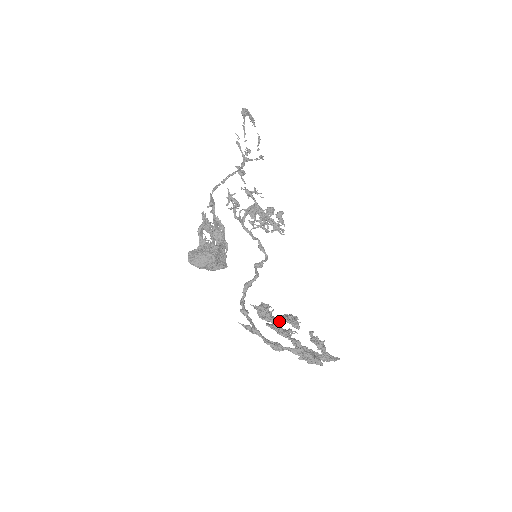
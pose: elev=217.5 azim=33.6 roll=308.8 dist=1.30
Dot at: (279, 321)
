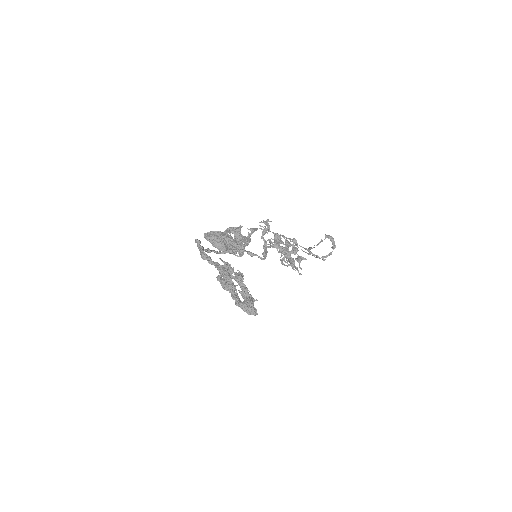
Dot at: (231, 275)
